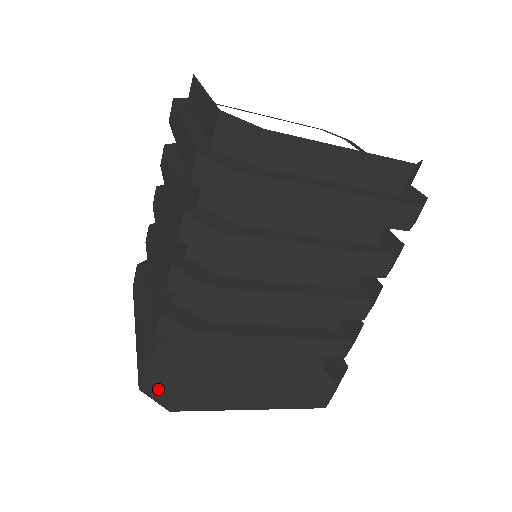
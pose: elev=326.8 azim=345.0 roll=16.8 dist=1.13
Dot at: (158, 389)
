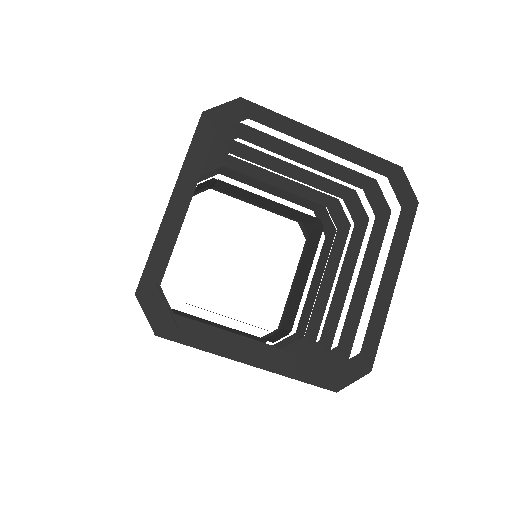
Dot at: occluded
